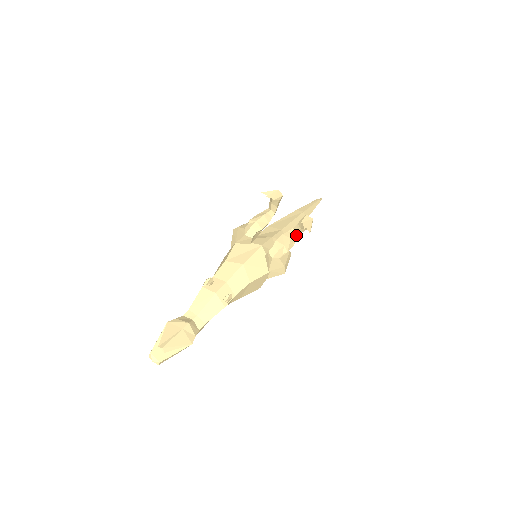
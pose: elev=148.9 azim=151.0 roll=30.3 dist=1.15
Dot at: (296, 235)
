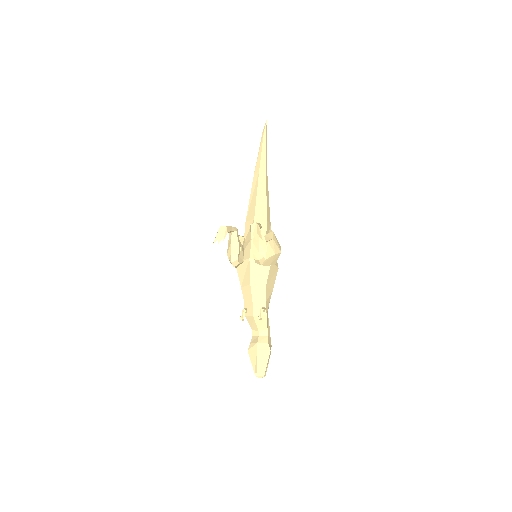
Dot at: (261, 232)
